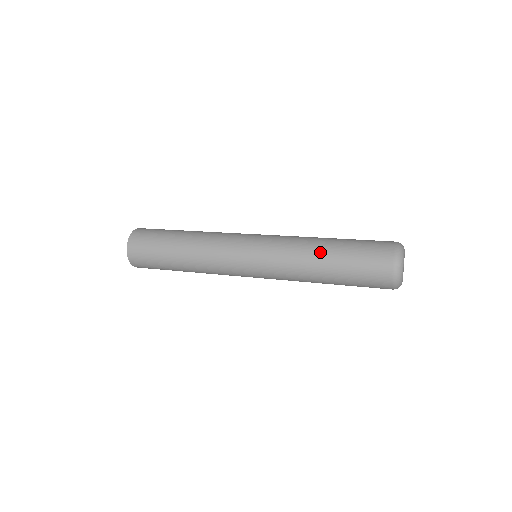
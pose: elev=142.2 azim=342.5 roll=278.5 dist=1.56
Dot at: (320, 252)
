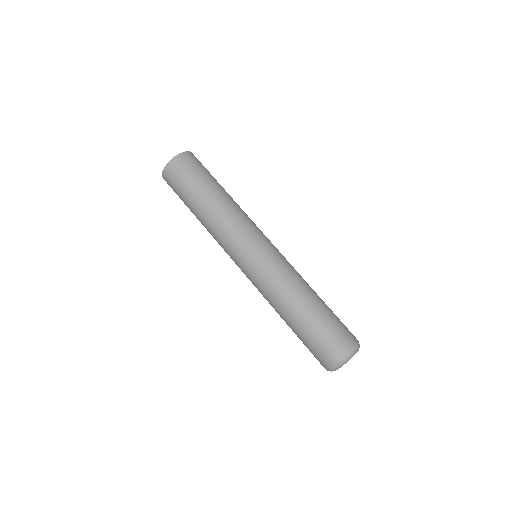
Dot at: (295, 306)
